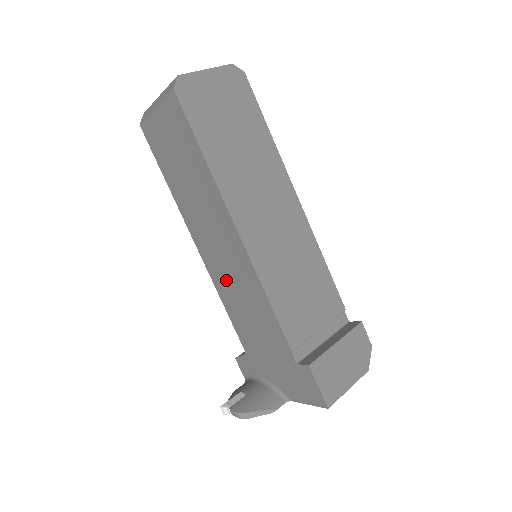
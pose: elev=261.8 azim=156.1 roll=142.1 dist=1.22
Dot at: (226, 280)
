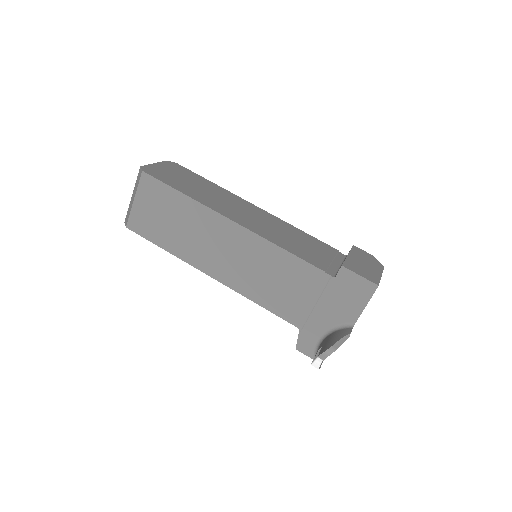
Dot at: (247, 276)
